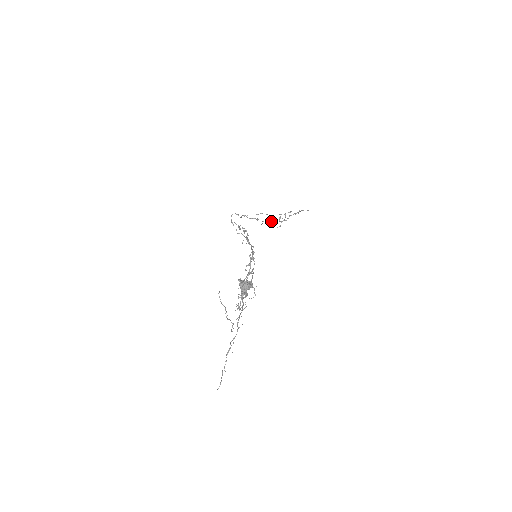
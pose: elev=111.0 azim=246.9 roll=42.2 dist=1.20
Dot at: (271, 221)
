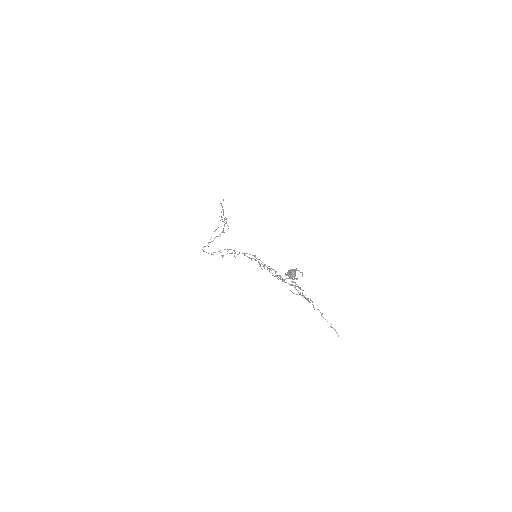
Dot at: (223, 229)
